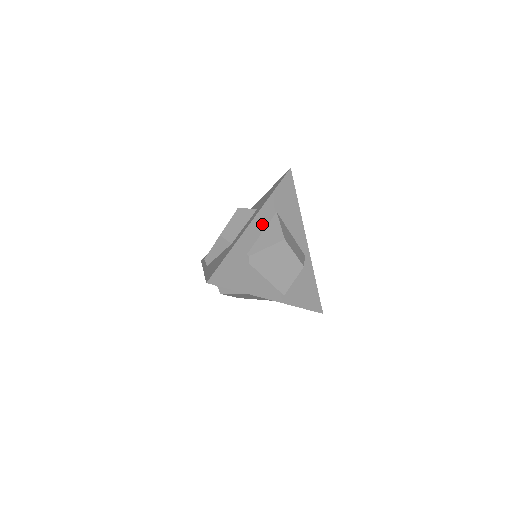
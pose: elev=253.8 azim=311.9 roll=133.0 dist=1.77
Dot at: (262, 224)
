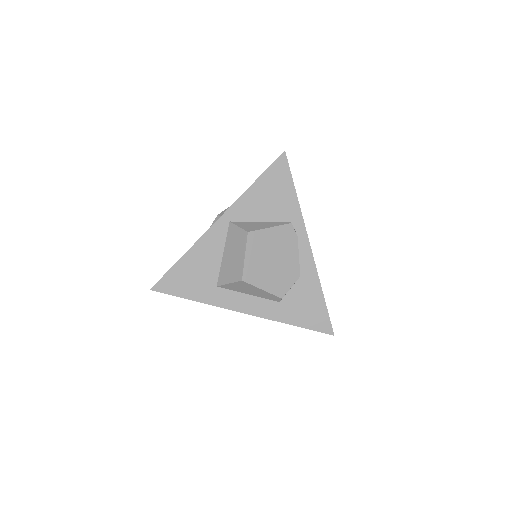
Dot at: occluded
